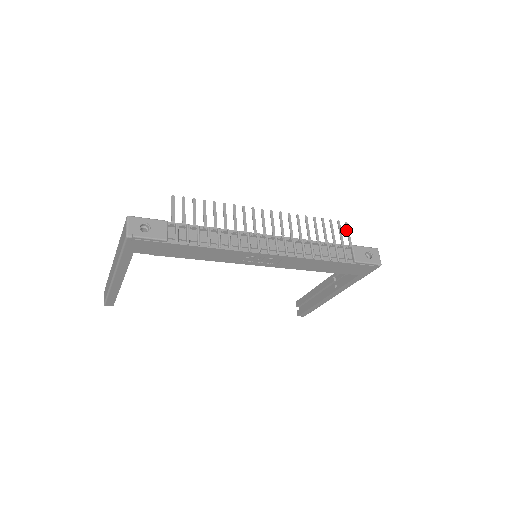
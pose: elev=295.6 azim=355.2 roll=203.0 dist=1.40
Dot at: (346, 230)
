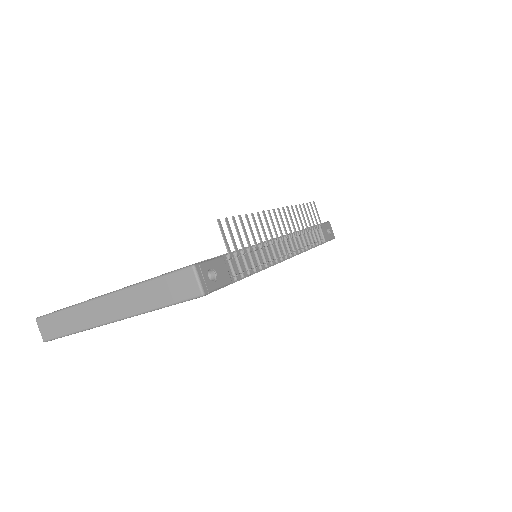
Dot at: occluded
